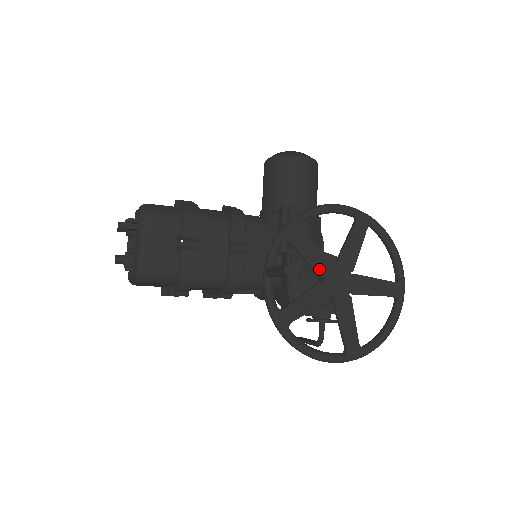
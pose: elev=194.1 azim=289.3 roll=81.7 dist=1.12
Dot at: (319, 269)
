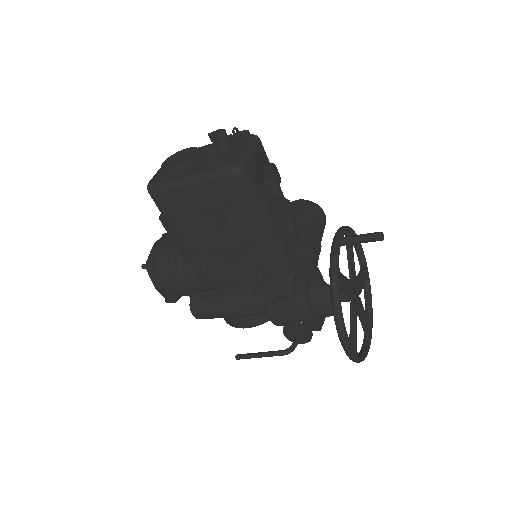
Dot at: (352, 272)
